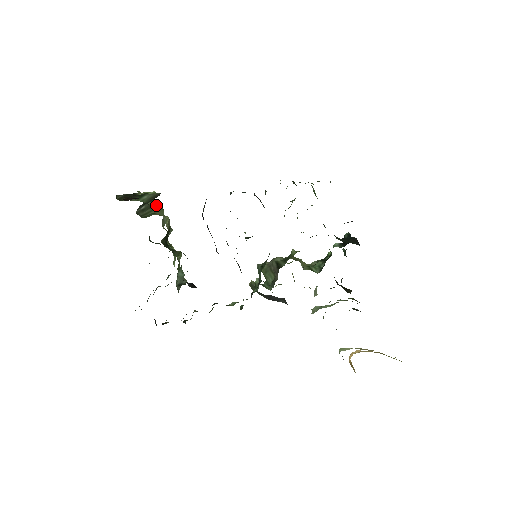
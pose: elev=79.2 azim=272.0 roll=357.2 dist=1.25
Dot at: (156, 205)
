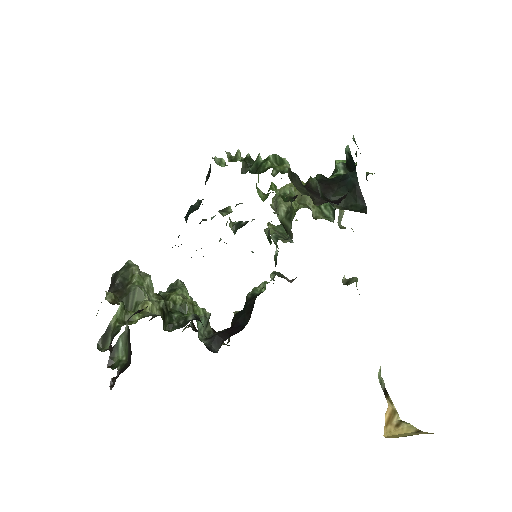
Dot at: (131, 288)
